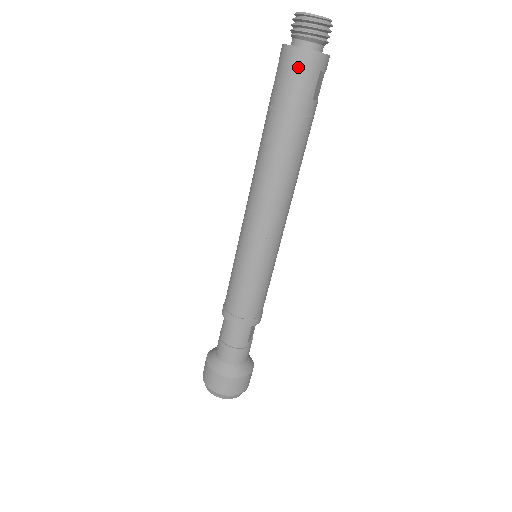
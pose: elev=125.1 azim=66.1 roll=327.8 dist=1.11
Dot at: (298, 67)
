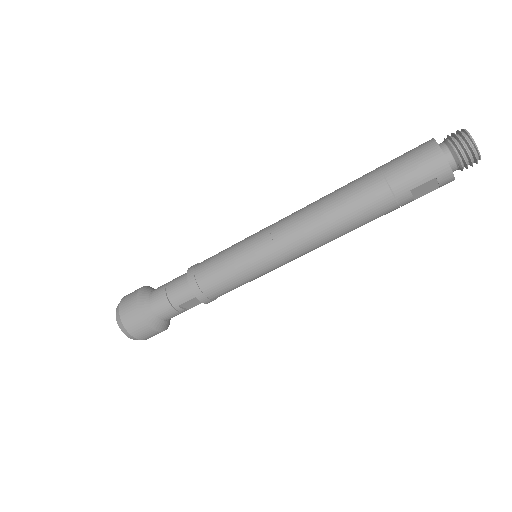
Dot at: (425, 157)
